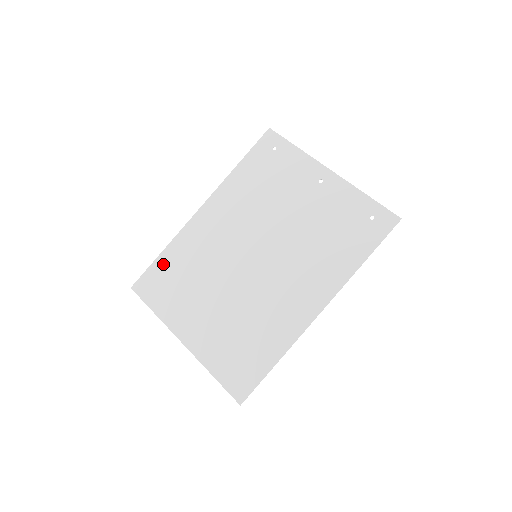
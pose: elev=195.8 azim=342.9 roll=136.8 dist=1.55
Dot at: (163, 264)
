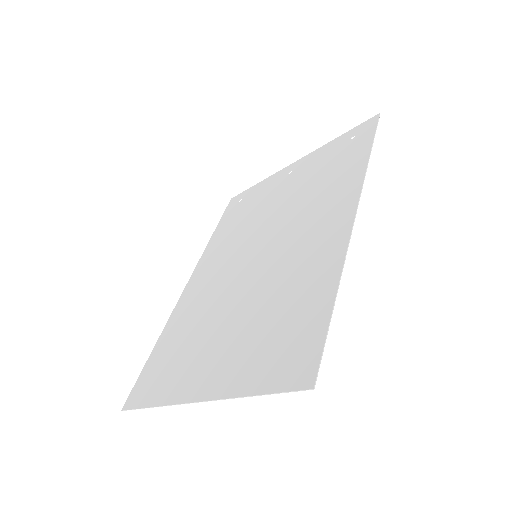
Dot at: (156, 355)
